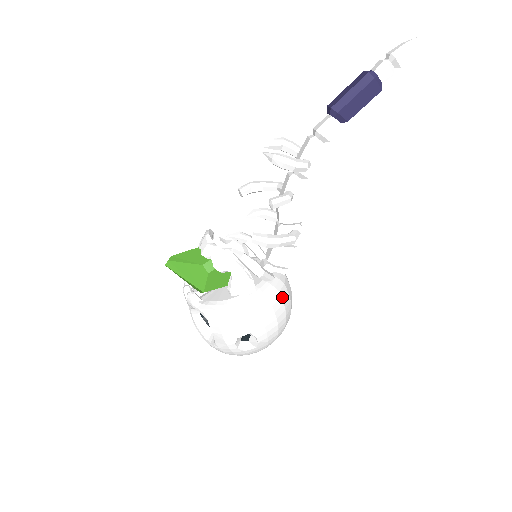
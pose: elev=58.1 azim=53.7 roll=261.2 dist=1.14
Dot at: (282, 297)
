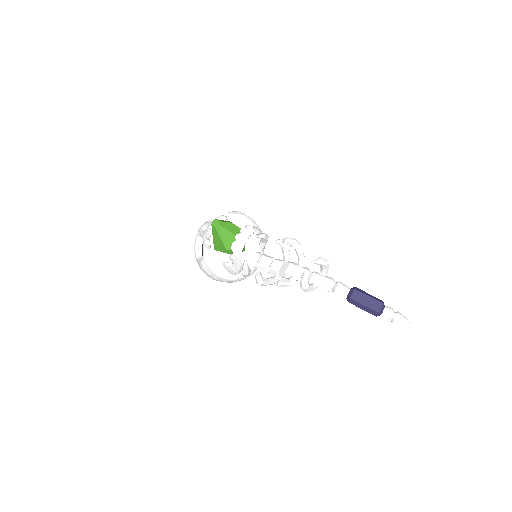
Dot at: (243, 279)
